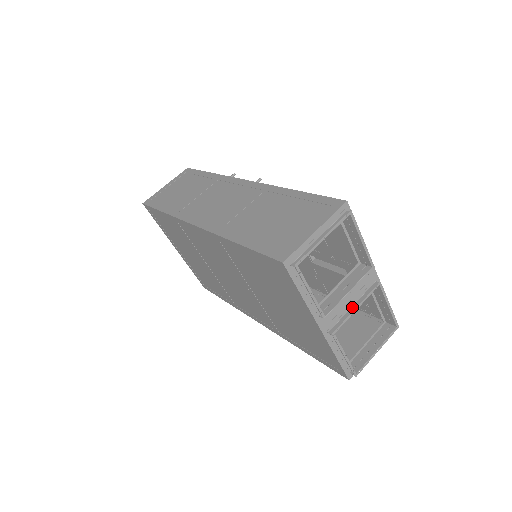
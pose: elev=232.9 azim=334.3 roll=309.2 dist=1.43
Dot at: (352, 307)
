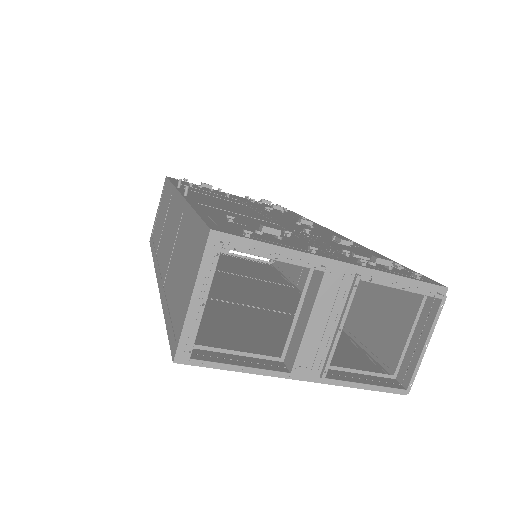
Dot at: (336, 328)
